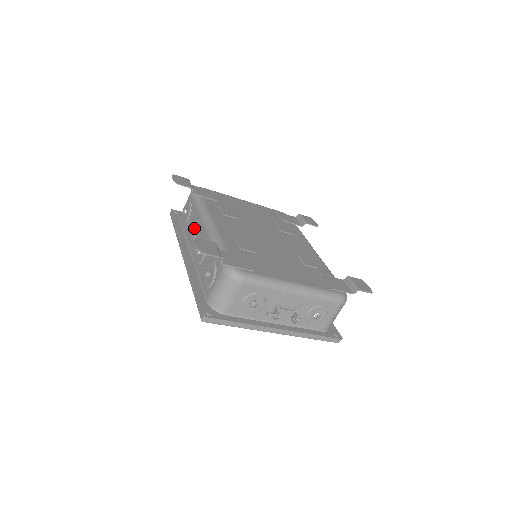
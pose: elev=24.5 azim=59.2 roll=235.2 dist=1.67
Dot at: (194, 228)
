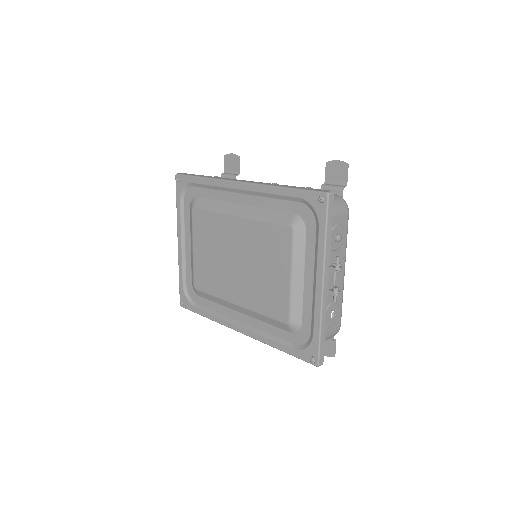
Dot at: occluded
